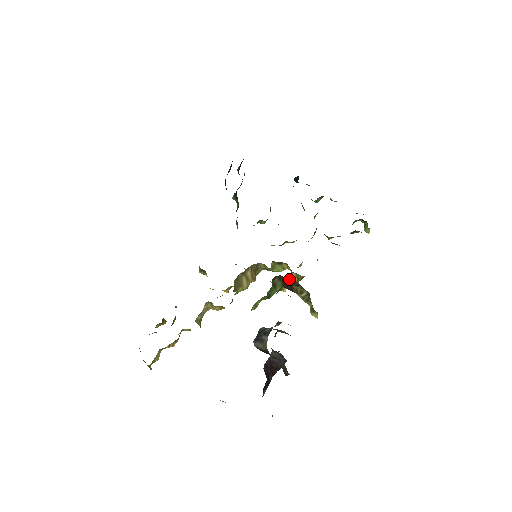
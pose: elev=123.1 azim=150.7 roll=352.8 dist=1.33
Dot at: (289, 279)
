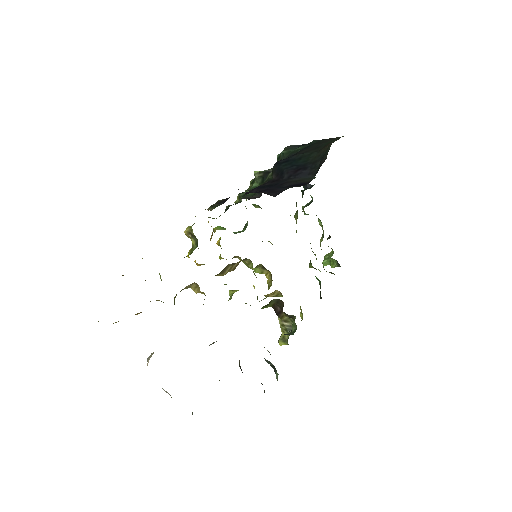
Dot at: (271, 293)
